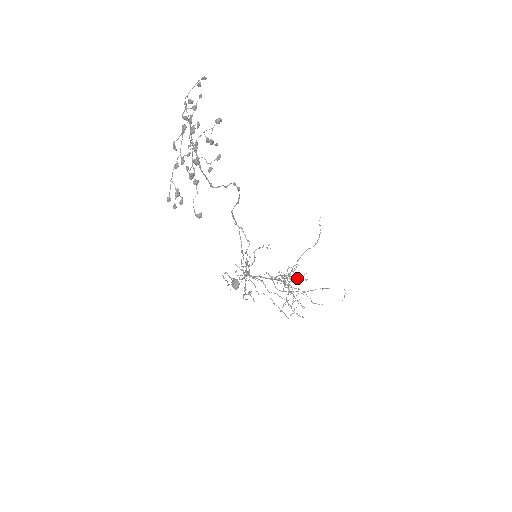
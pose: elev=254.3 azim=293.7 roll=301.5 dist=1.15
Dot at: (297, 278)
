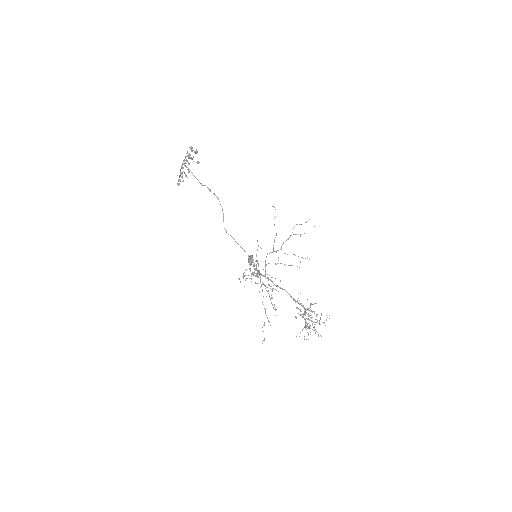
Dot at: occluded
